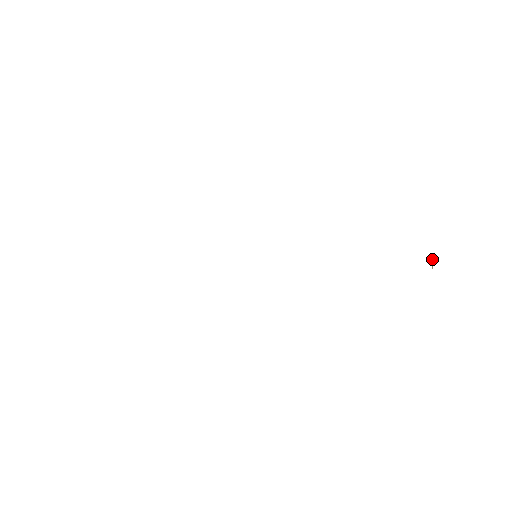
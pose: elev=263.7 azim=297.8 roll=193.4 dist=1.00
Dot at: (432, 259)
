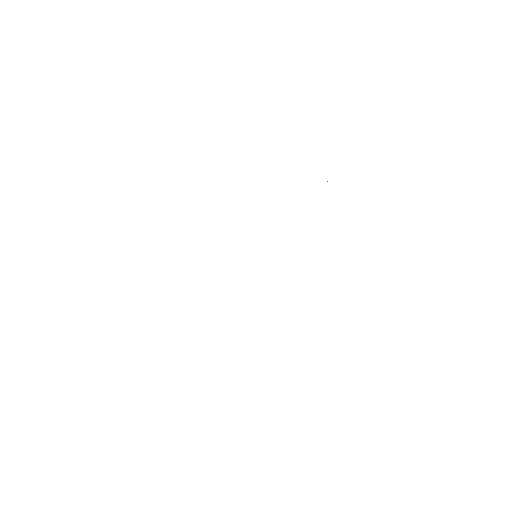
Dot at: occluded
